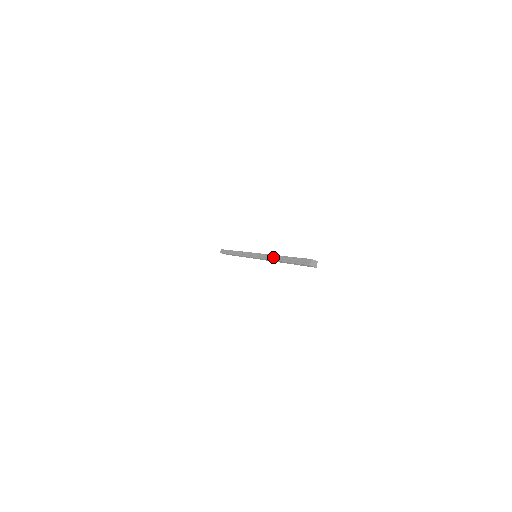
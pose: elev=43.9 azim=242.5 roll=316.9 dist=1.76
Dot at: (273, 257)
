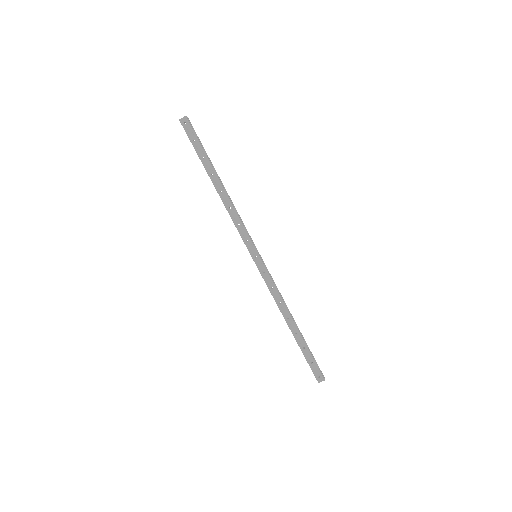
Dot at: (223, 202)
